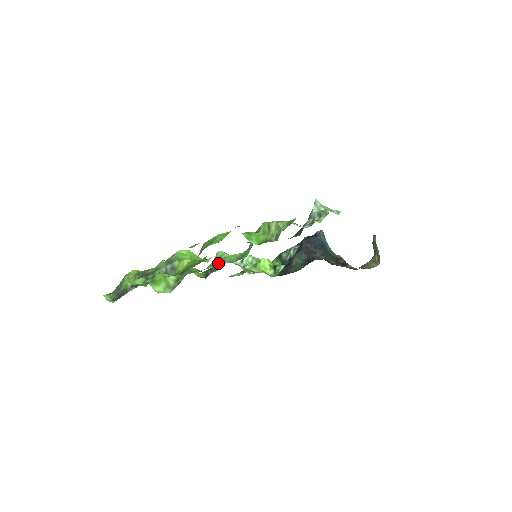
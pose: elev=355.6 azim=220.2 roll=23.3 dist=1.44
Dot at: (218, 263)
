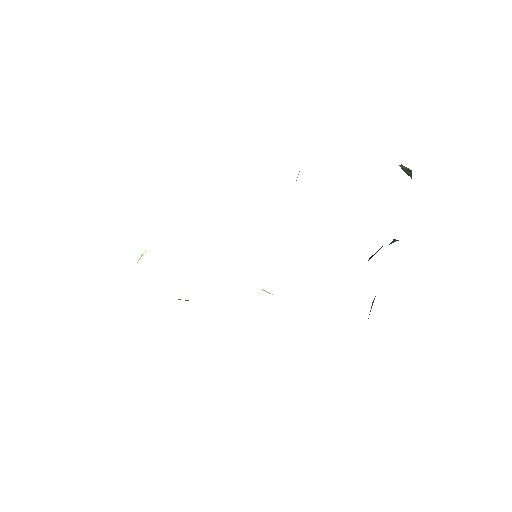
Dot at: occluded
